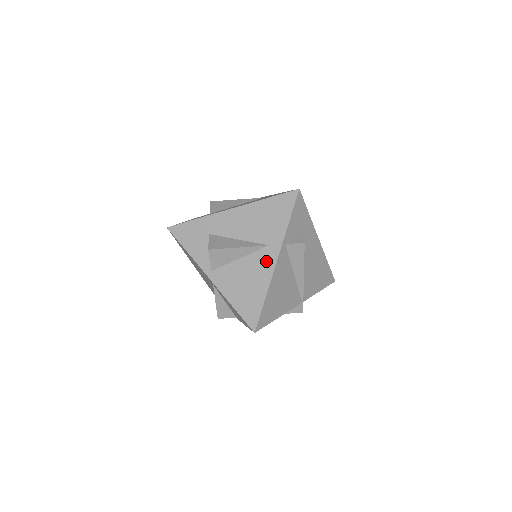
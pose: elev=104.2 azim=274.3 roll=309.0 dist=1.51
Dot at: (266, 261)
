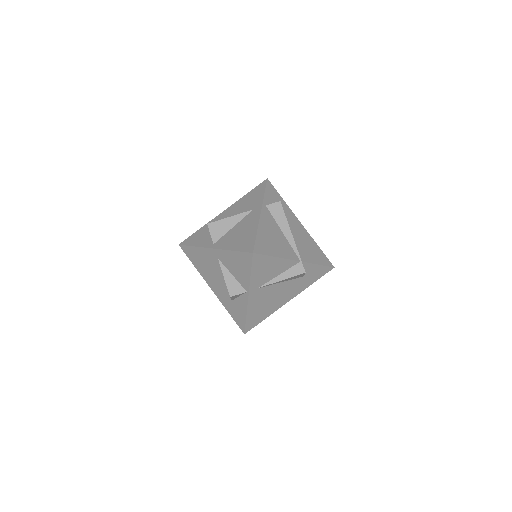
Dot at: (253, 217)
